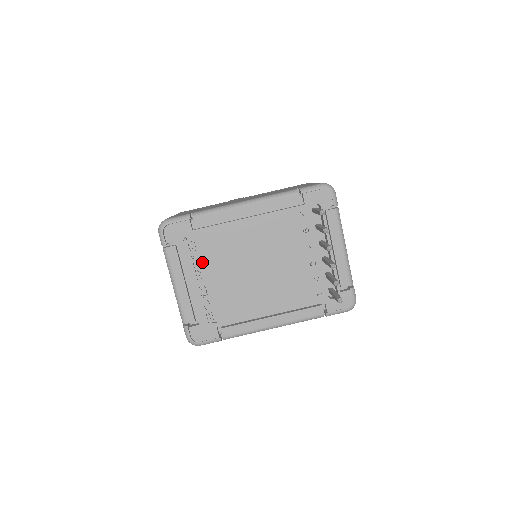
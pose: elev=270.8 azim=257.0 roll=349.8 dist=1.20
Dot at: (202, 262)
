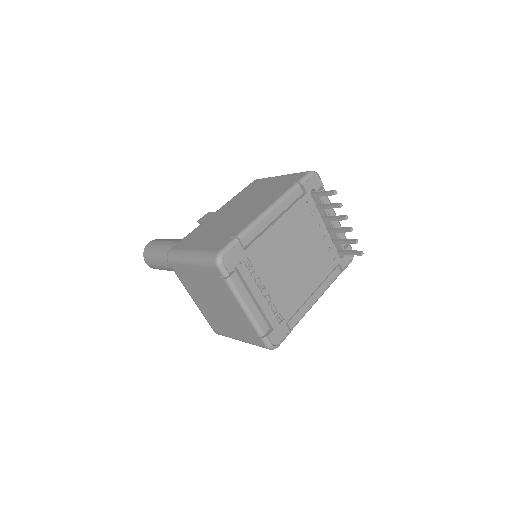
Dot at: (259, 275)
